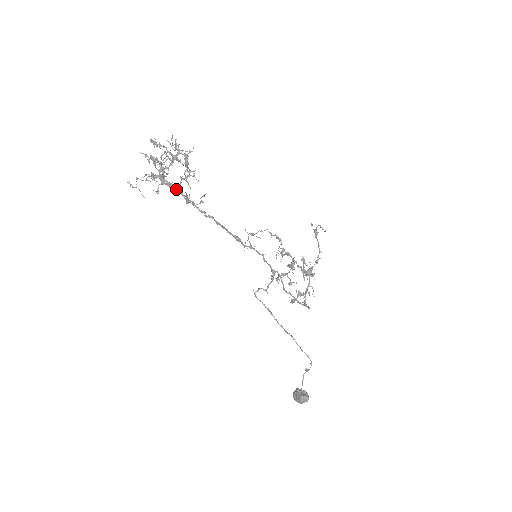
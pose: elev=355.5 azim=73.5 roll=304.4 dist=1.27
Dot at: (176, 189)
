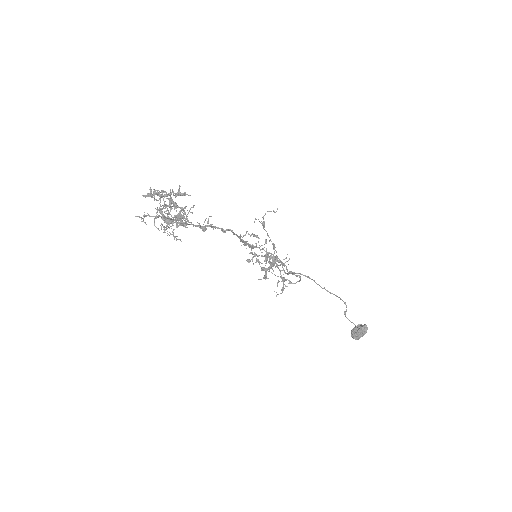
Dot at: (190, 224)
